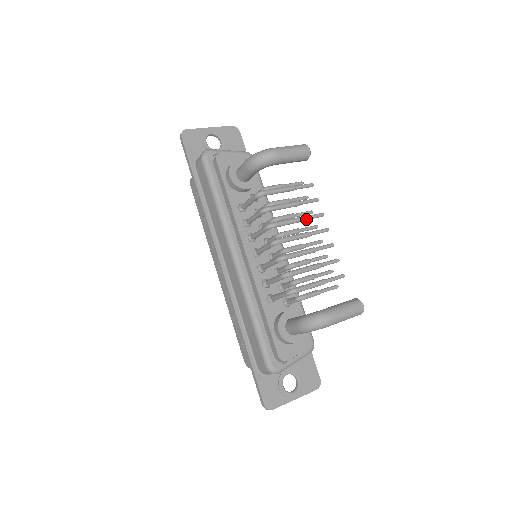
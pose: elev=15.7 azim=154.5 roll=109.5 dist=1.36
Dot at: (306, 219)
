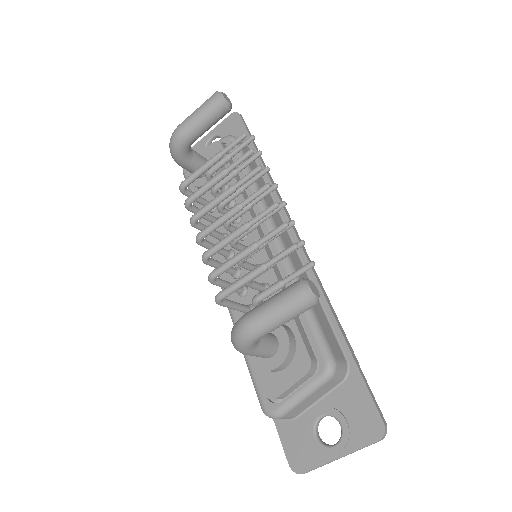
Dot at: (234, 188)
